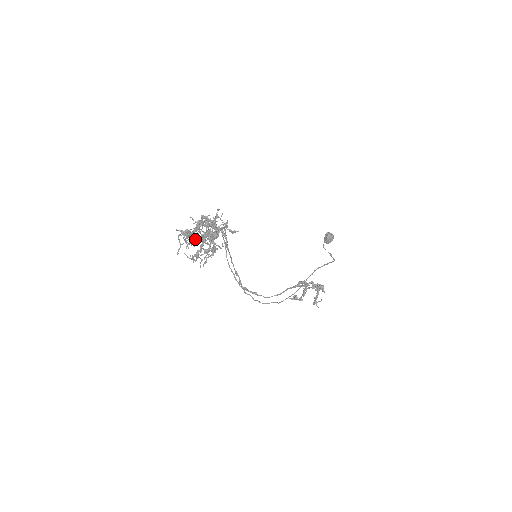
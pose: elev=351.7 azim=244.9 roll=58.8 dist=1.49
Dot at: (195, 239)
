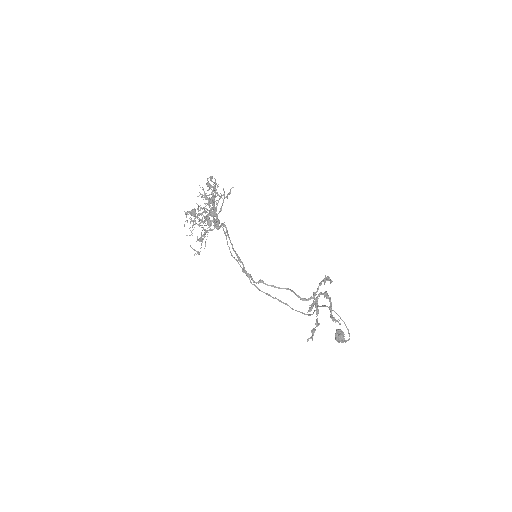
Dot at: (199, 206)
